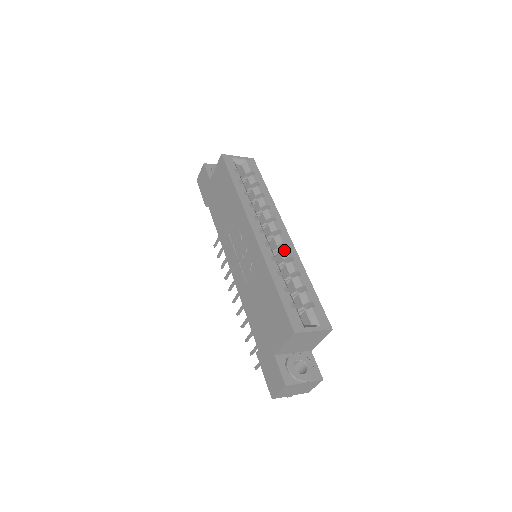
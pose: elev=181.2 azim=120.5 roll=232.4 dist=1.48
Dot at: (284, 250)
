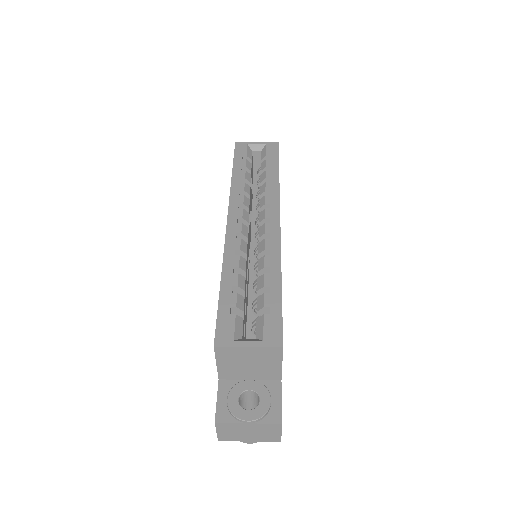
Dot at: (262, 242)
